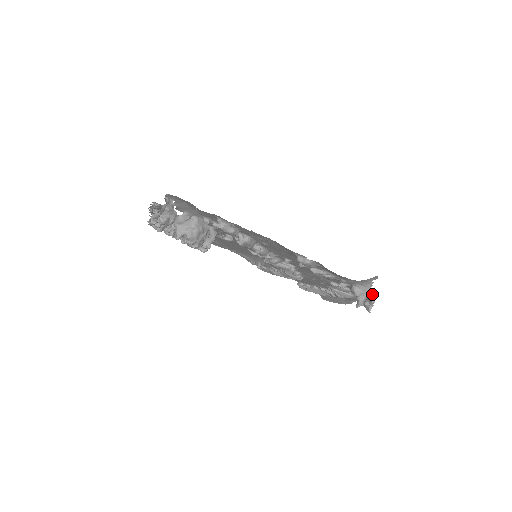
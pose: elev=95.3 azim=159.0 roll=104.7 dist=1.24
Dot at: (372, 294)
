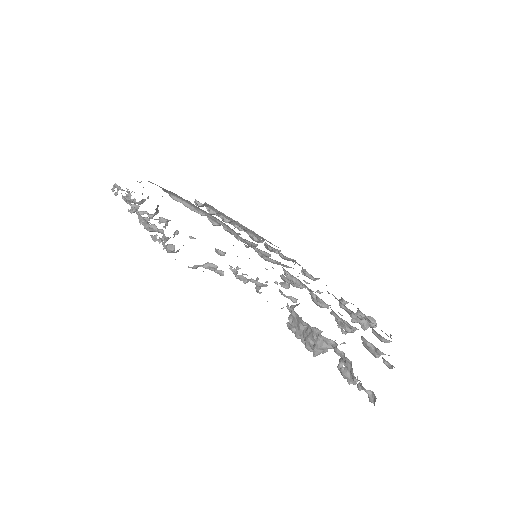
Dot at: (374, 320)
